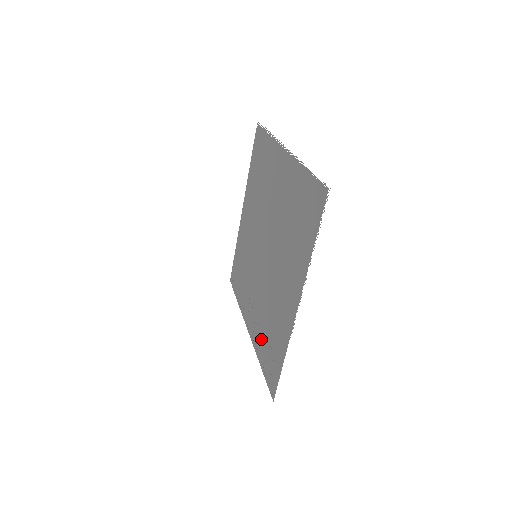
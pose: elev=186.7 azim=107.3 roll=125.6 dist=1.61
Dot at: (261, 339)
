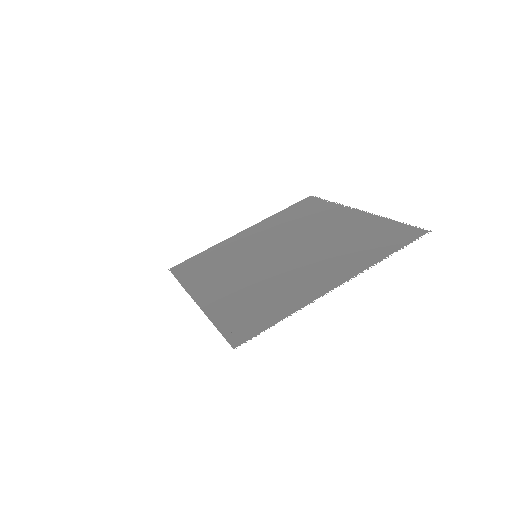
Dot at: (231, 305)
